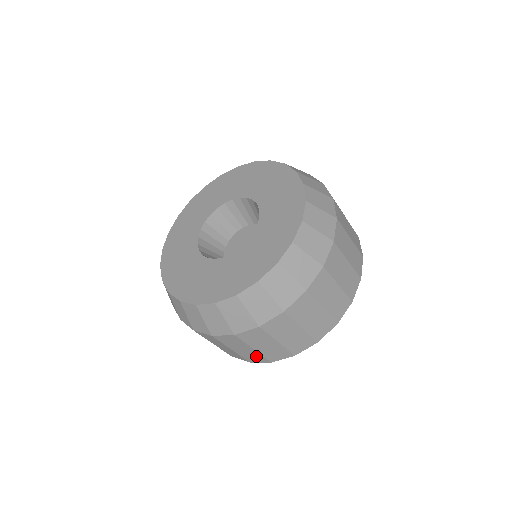
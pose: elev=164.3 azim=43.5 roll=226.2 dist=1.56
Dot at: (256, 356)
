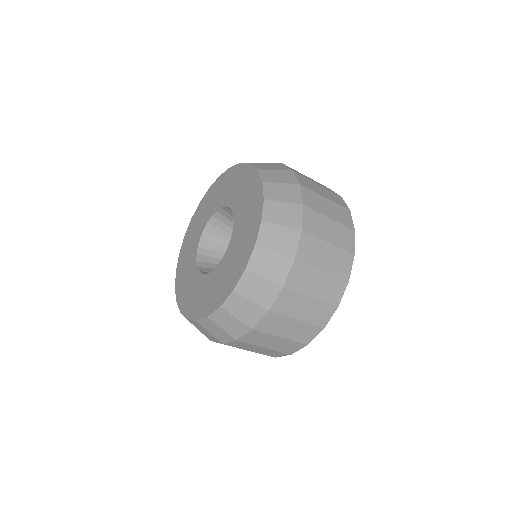
Dot at: occluded
